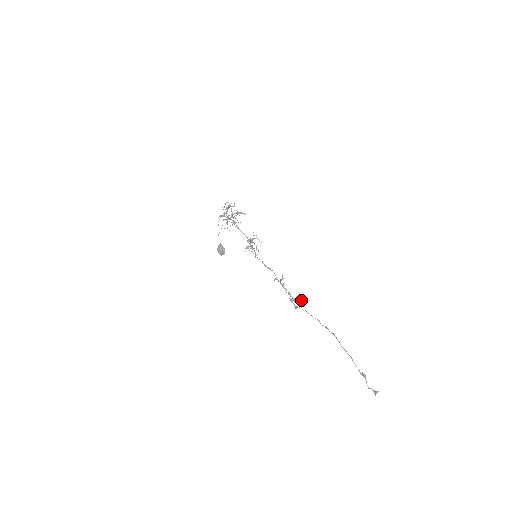
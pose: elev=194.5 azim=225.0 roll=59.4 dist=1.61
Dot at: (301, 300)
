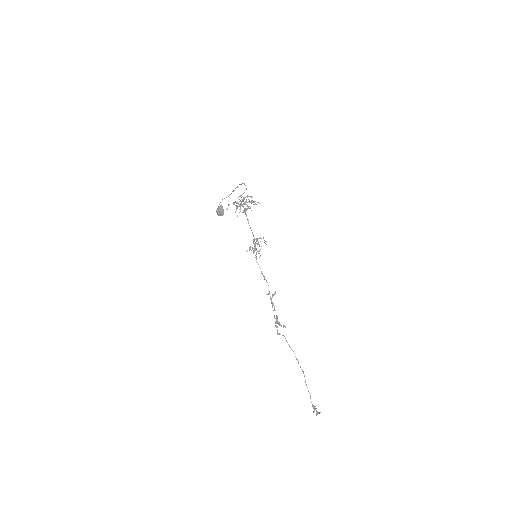
Dot at: (285, 326)
